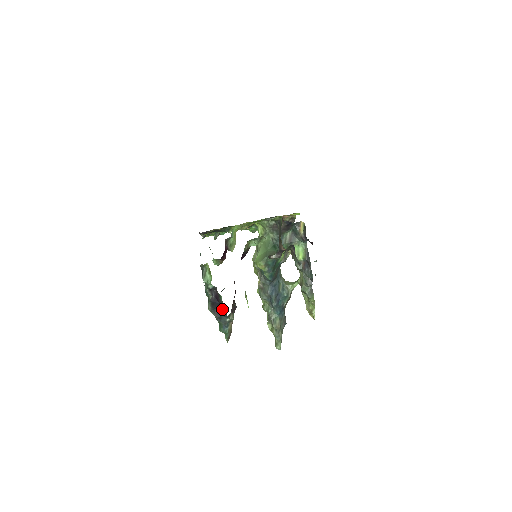
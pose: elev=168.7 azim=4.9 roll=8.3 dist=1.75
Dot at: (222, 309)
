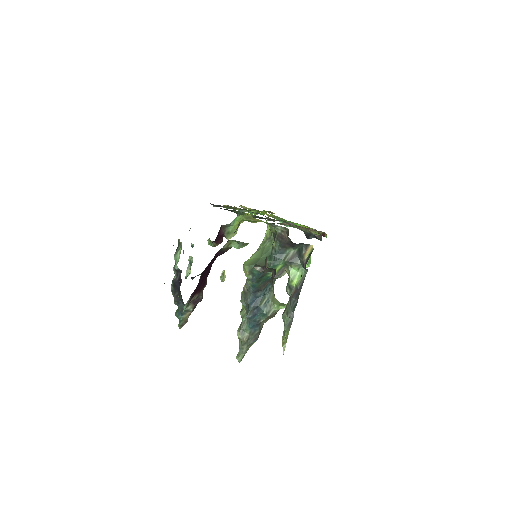
Dot at: (180, 295)
